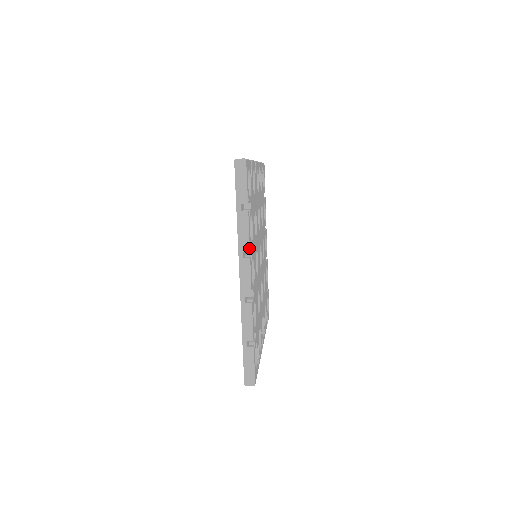
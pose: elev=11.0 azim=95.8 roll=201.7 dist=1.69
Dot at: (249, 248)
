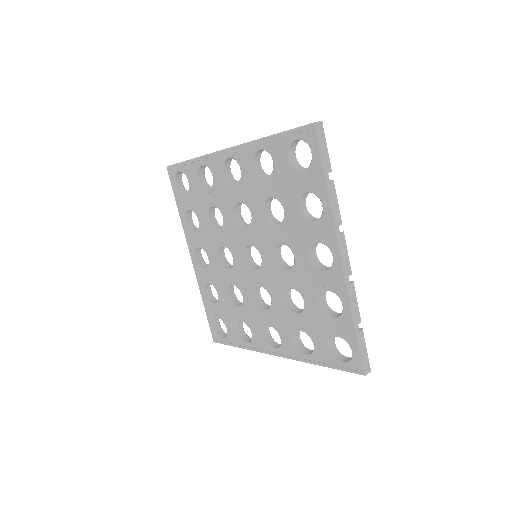
Dot at: occluded
